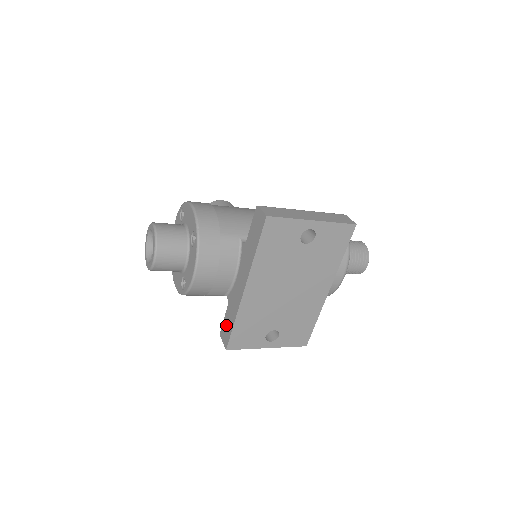
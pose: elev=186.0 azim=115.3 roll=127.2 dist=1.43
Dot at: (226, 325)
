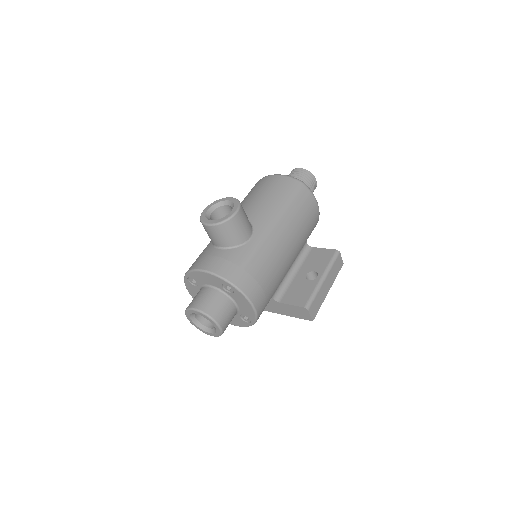
Dot at: occluded
